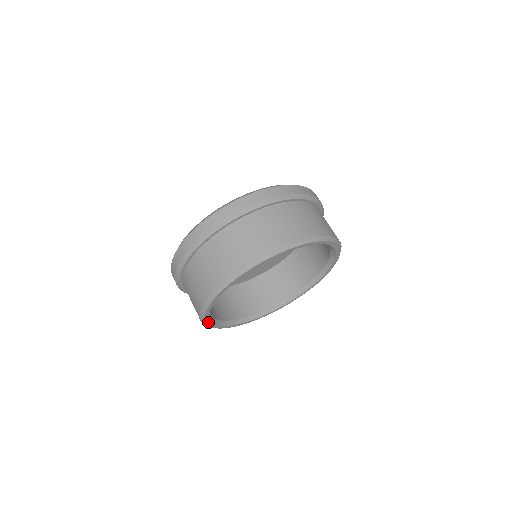
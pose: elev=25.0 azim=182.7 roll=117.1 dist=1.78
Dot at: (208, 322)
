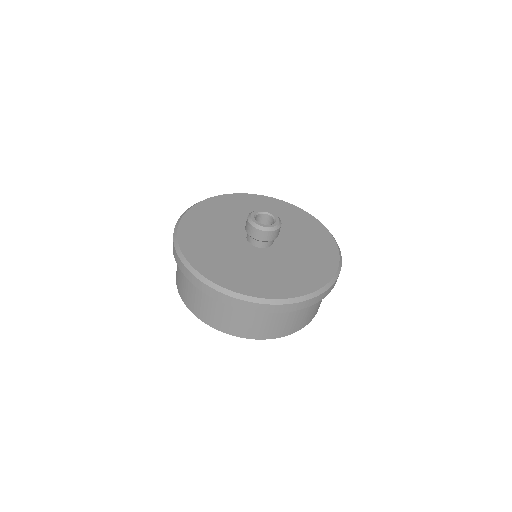
Dot at: occluded
